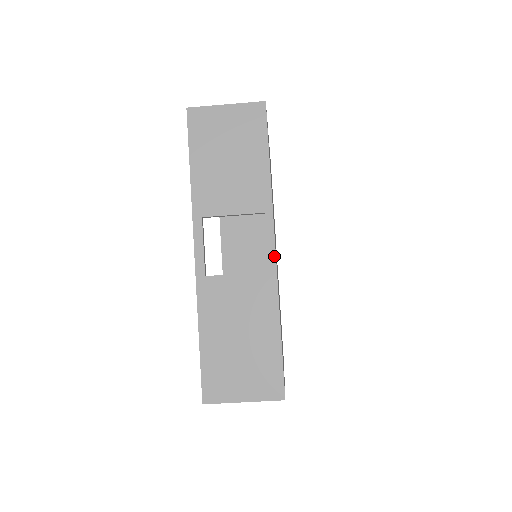
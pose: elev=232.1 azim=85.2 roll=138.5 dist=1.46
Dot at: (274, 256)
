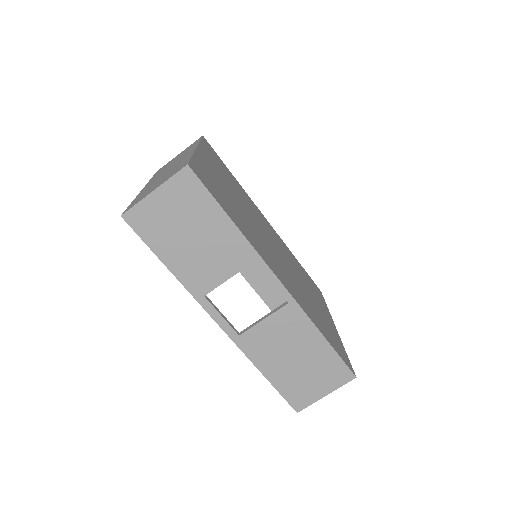
Dot at: (284, 289)
